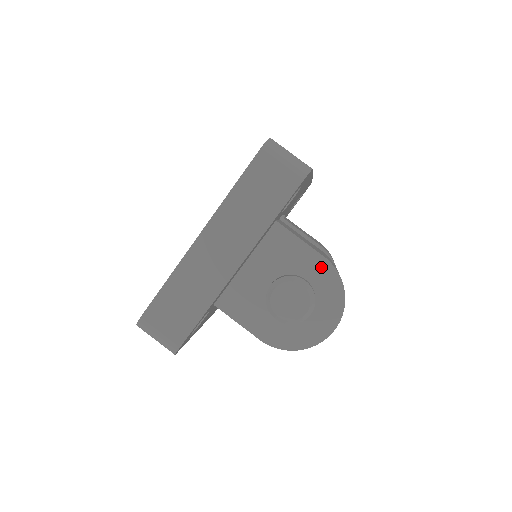
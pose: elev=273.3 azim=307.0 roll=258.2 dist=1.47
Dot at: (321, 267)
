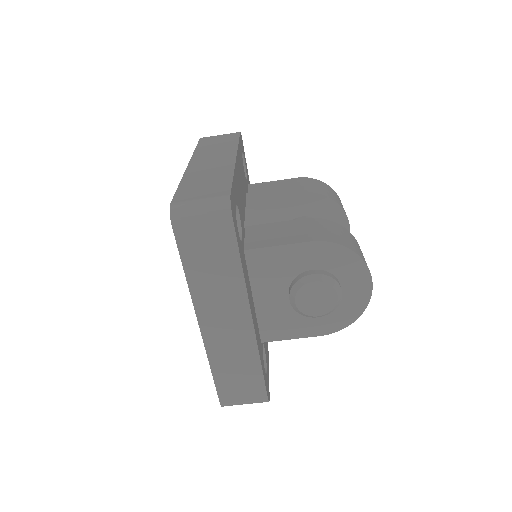
Dot at: (316, 251)
